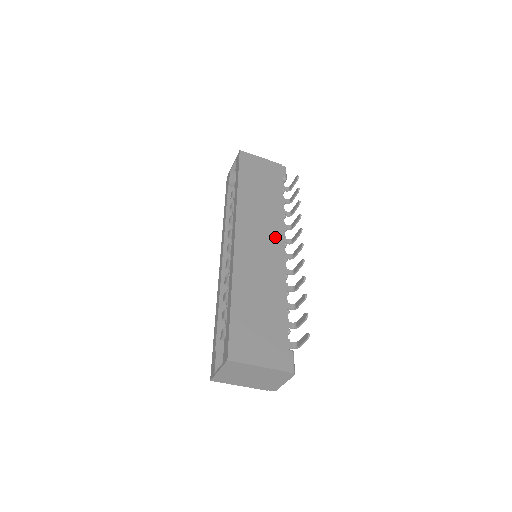
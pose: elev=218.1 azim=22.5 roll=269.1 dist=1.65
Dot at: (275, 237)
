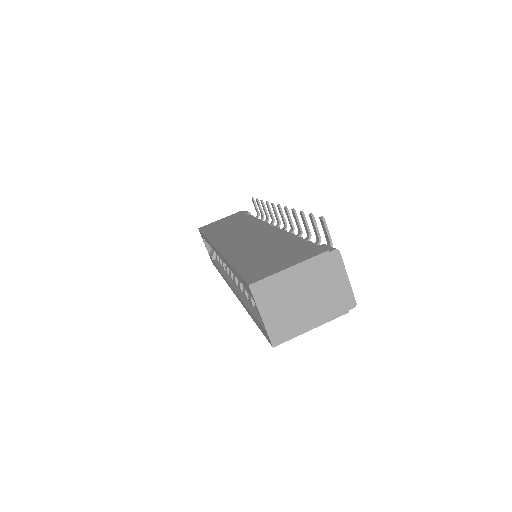
Dot at: (256, 227)
